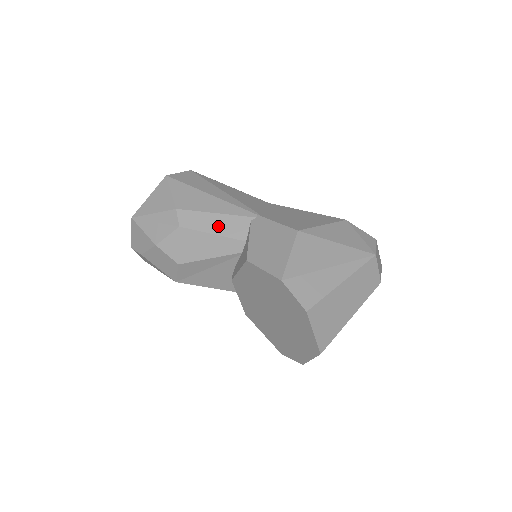
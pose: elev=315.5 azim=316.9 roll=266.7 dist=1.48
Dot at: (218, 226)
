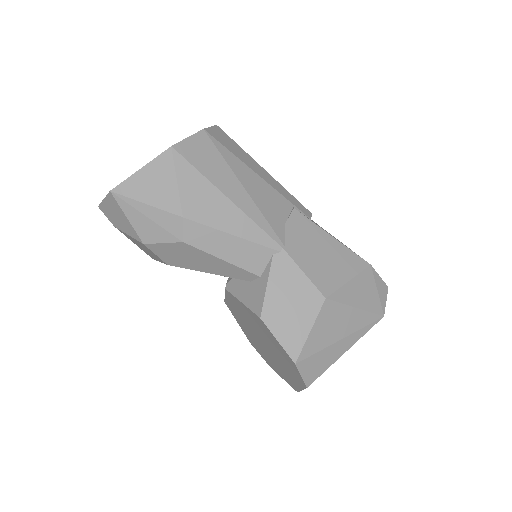
Dot at: (232, 252)
